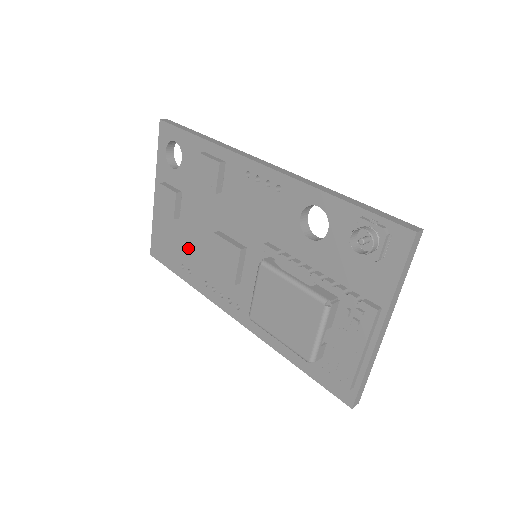
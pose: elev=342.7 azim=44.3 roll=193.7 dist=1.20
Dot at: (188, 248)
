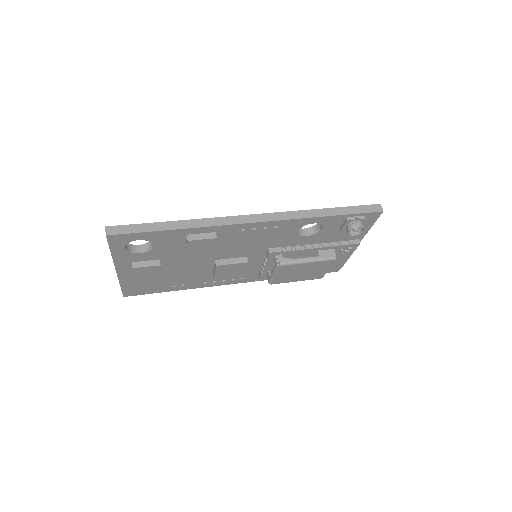
Dot at: (178, 278)
